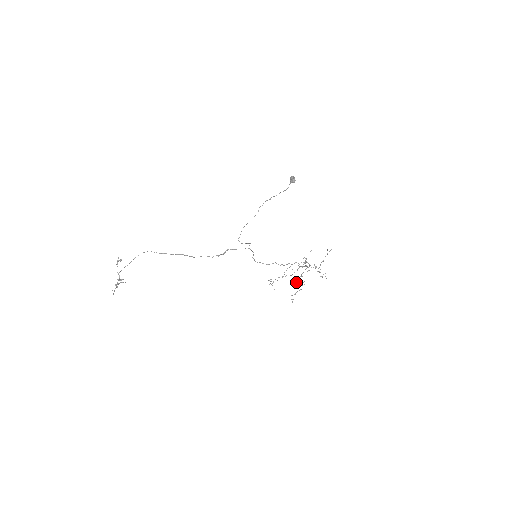
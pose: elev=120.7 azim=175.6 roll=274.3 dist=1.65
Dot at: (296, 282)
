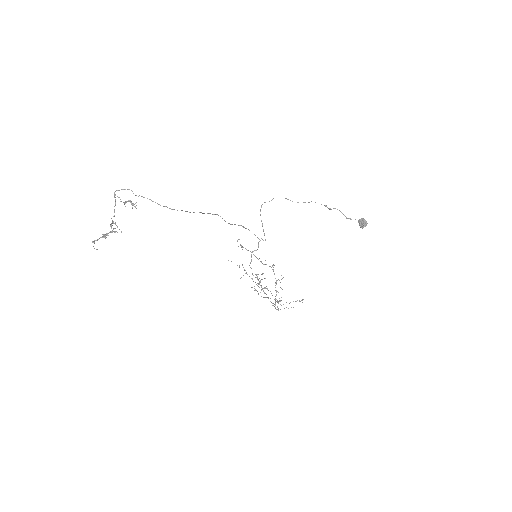
Dot at: (256, 275)
